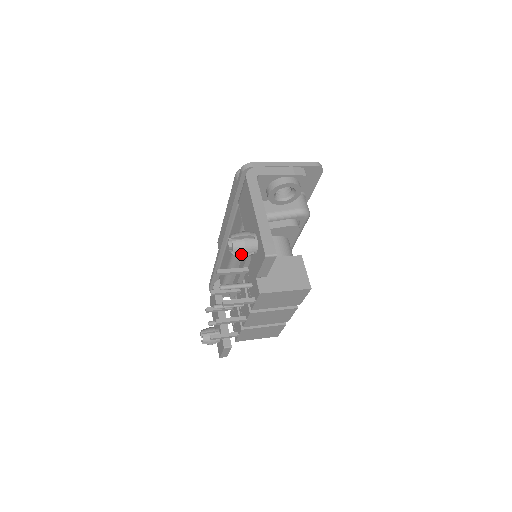
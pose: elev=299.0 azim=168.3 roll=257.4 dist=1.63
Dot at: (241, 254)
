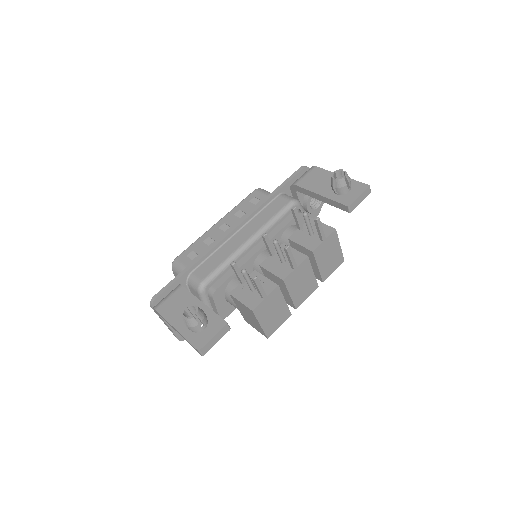
Dot at: (345, 183)
